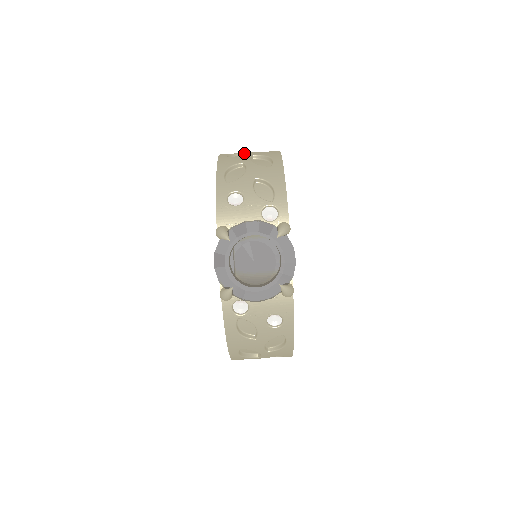
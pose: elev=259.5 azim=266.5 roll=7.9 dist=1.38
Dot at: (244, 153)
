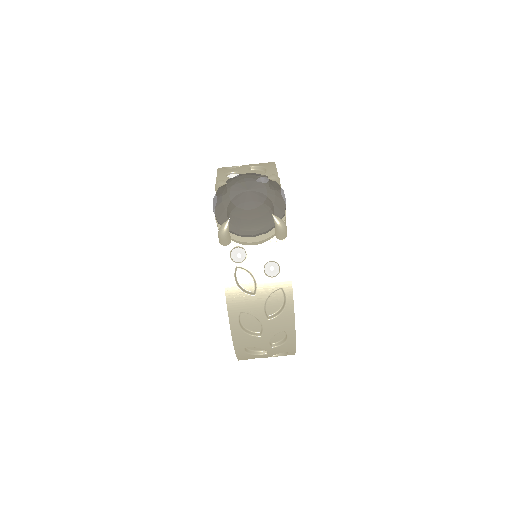
Dot at: occluded
